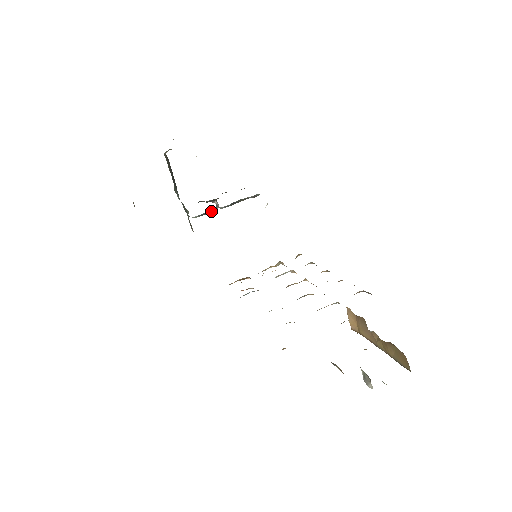
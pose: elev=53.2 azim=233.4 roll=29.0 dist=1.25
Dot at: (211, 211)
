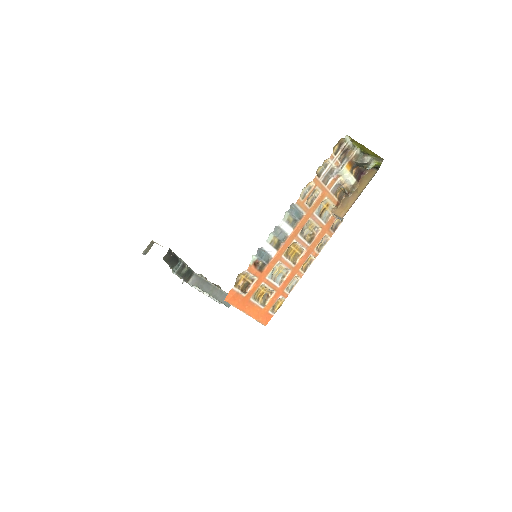
Dot at: occluded
